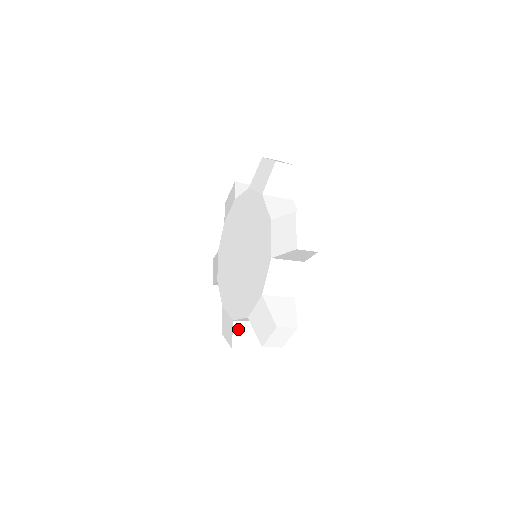
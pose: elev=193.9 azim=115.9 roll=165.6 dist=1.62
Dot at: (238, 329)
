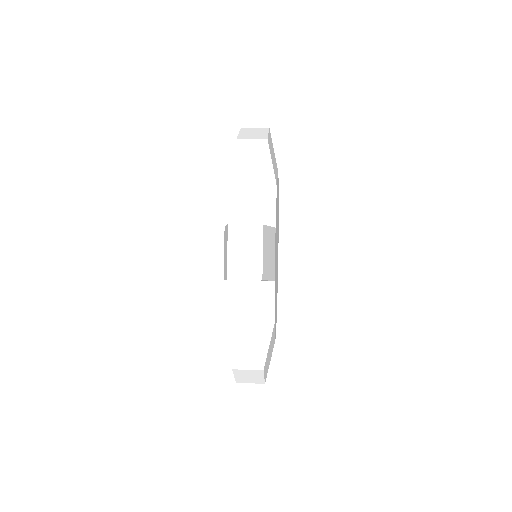
Dot at: occluded
